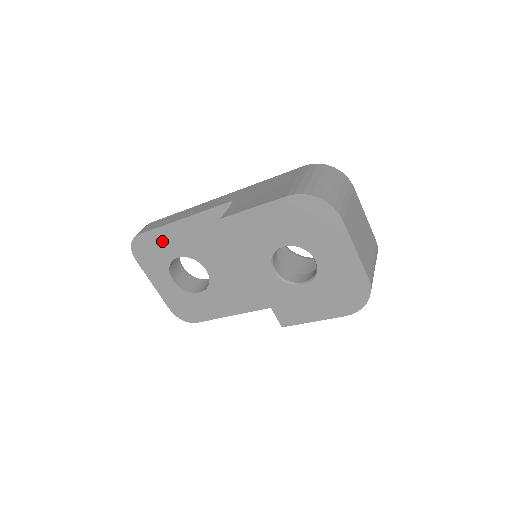
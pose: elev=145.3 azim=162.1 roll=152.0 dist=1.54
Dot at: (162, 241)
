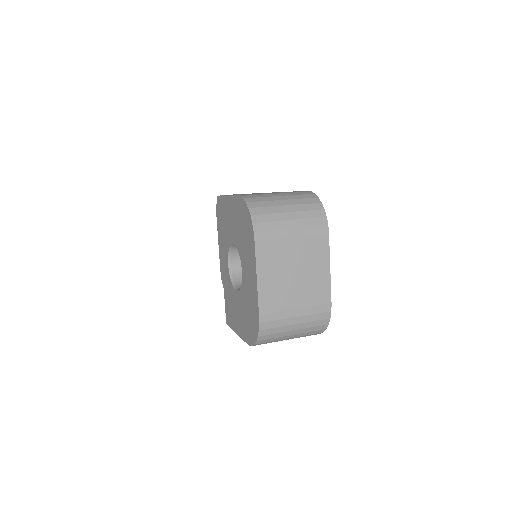
Dot at: occluded
